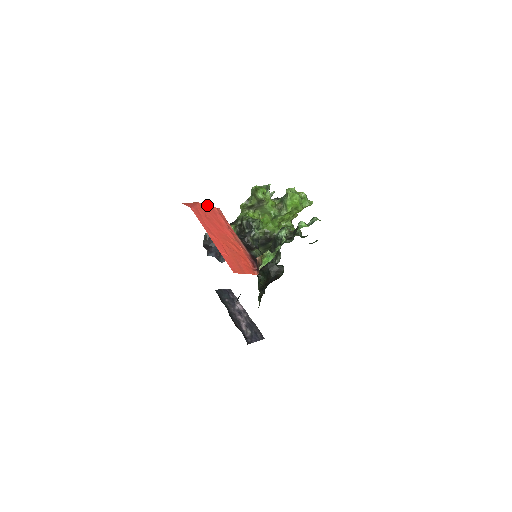
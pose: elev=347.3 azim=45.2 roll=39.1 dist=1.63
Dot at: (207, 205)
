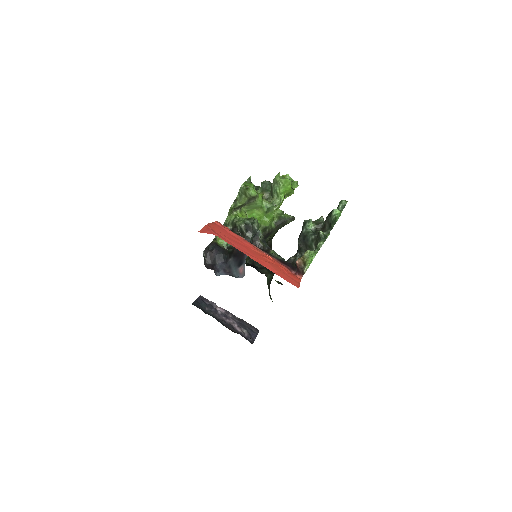
Dot at: (212, 223)
